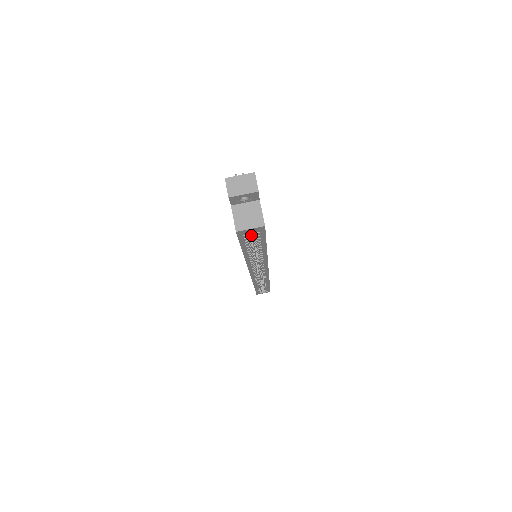
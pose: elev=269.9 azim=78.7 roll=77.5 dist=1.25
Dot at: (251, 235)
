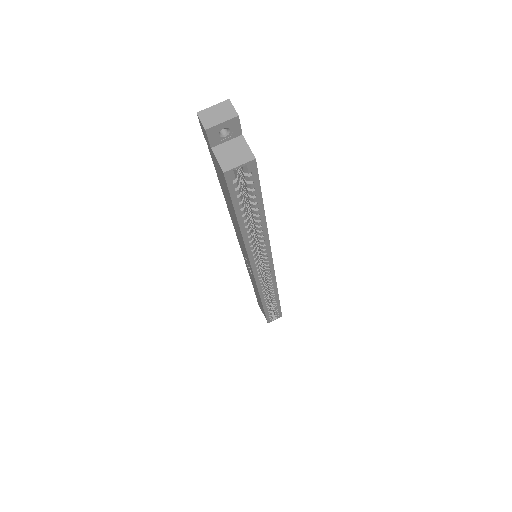
Dot at: occluded
